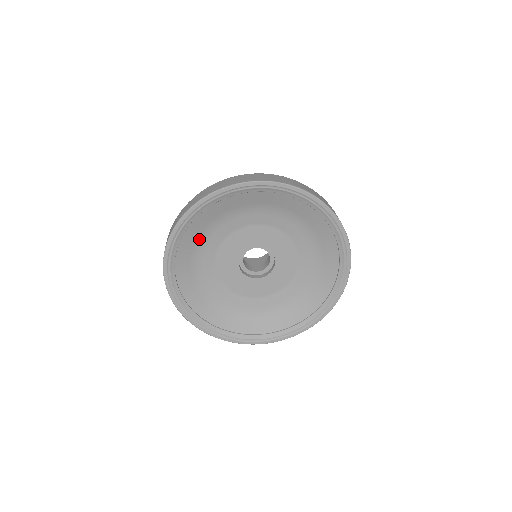
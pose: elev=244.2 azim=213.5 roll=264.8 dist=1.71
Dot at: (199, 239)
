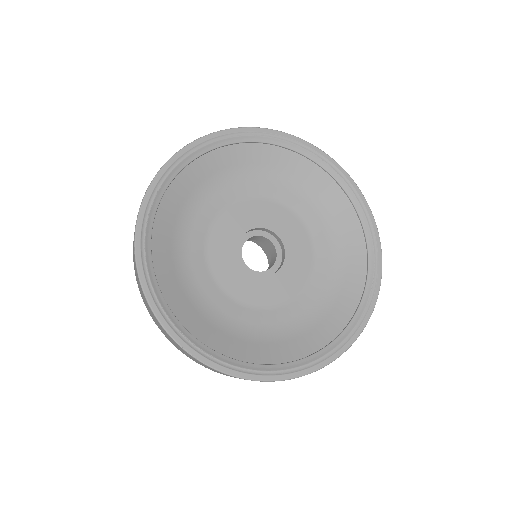
Dot at: (182, 282)
